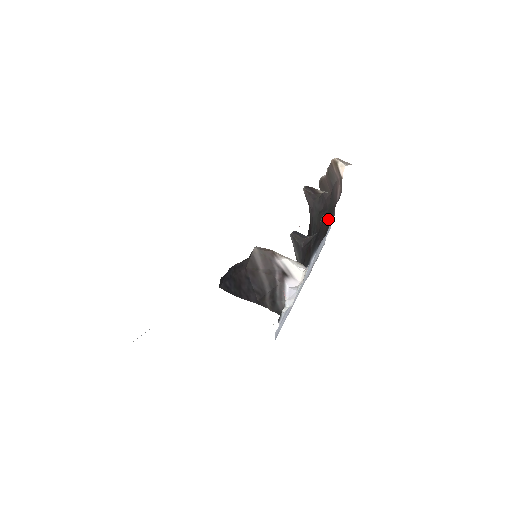
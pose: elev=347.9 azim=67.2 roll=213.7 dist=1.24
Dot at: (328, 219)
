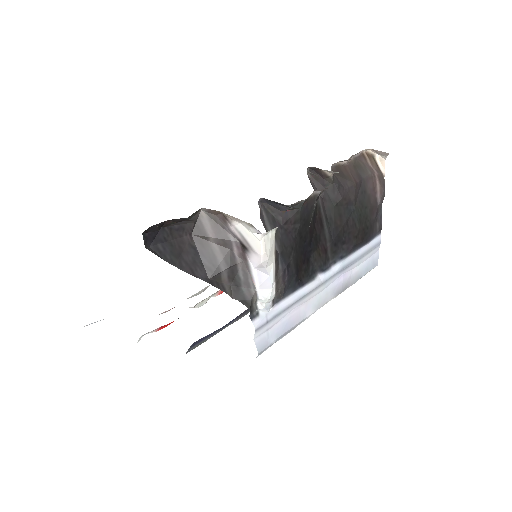
Dot at: (360, 220)
